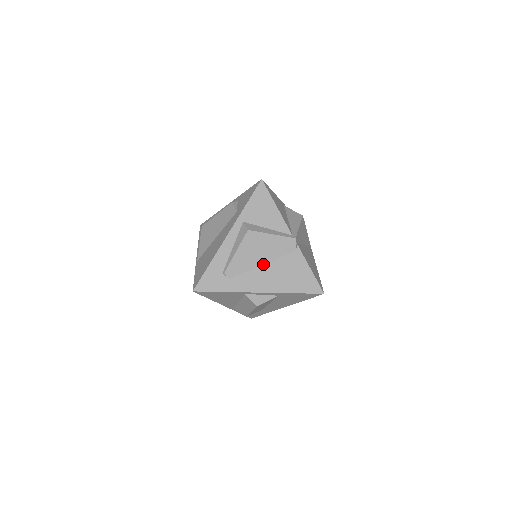
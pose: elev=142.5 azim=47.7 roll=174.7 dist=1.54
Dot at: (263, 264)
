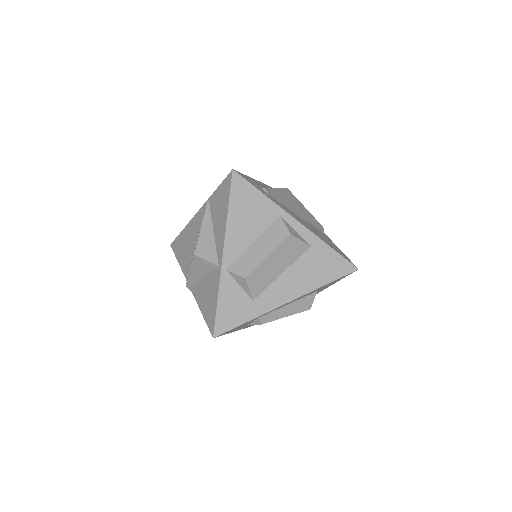
Dot at: (298, 215)
